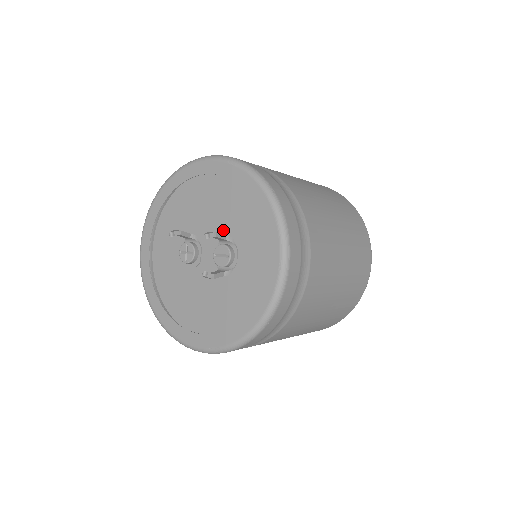
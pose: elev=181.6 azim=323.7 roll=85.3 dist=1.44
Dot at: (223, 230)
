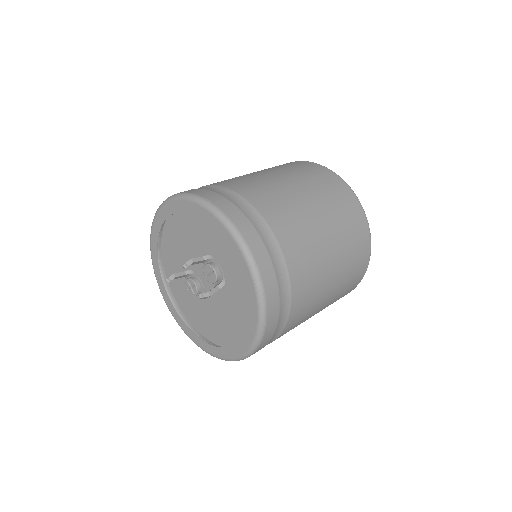
Dot at: (201, 254)
